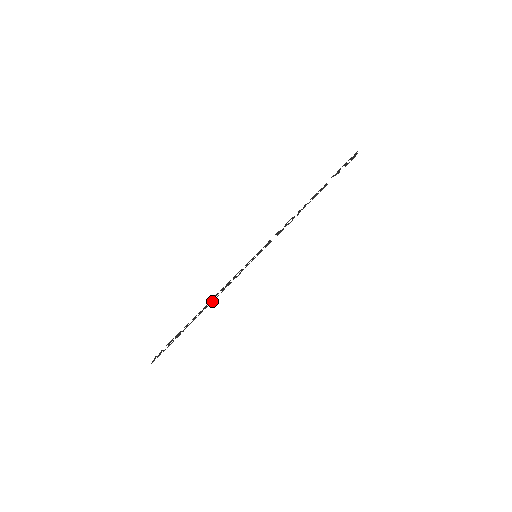
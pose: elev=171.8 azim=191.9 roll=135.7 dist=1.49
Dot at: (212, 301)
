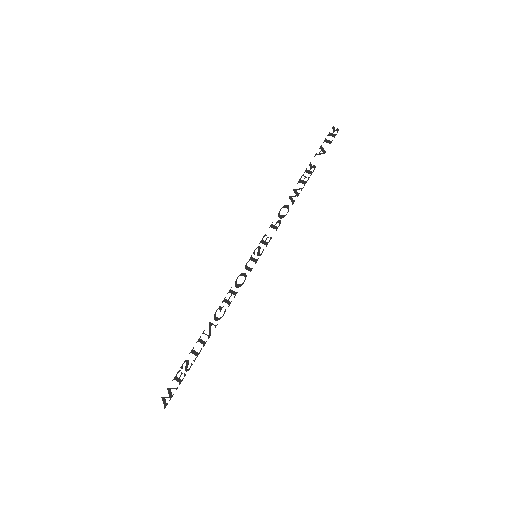
Dot at: occluded
